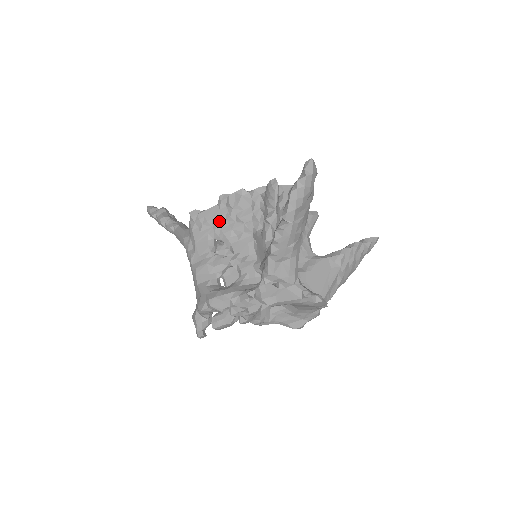
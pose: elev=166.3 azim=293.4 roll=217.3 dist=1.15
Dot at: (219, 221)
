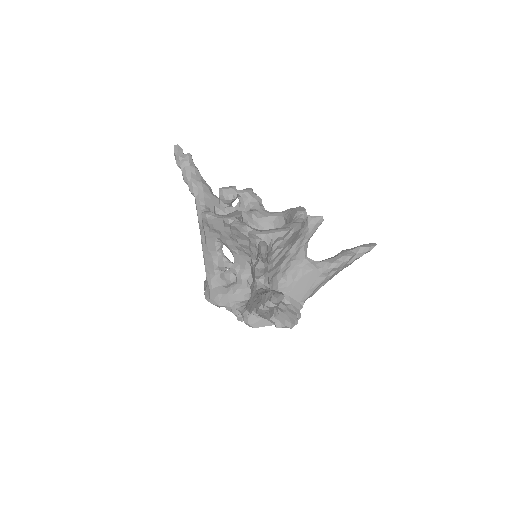
Dot at: (224, 235)
